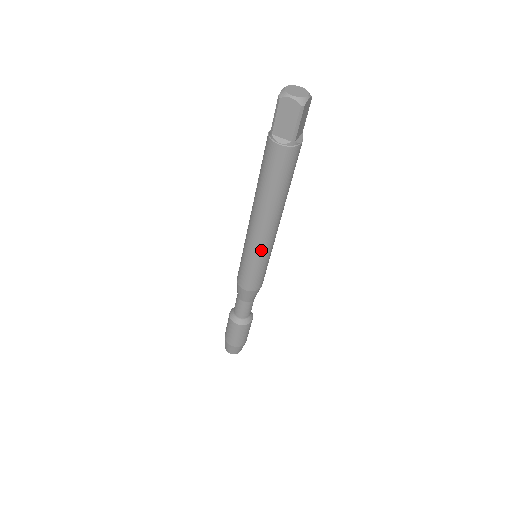
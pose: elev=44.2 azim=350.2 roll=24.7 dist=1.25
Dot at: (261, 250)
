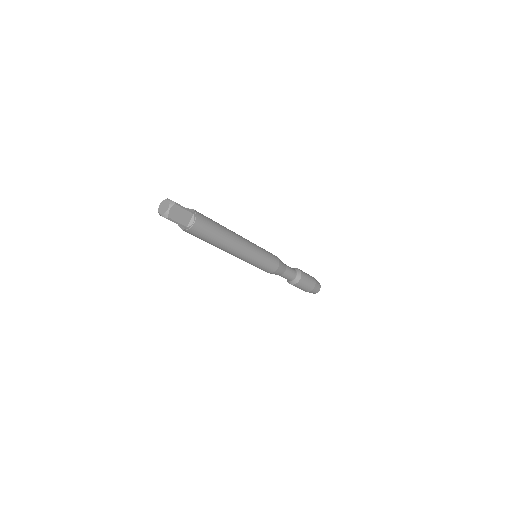
Dot at: (245, 260)
